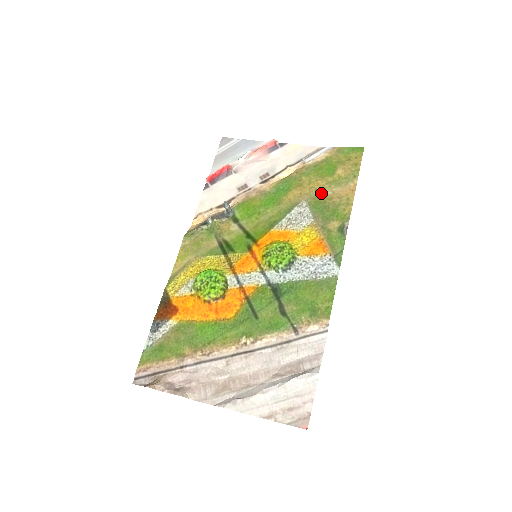
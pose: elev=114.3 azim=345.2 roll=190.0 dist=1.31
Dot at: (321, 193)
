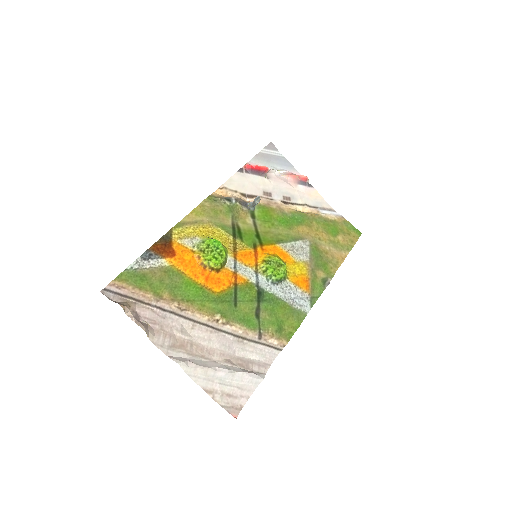
Dot at: (322, 244)
